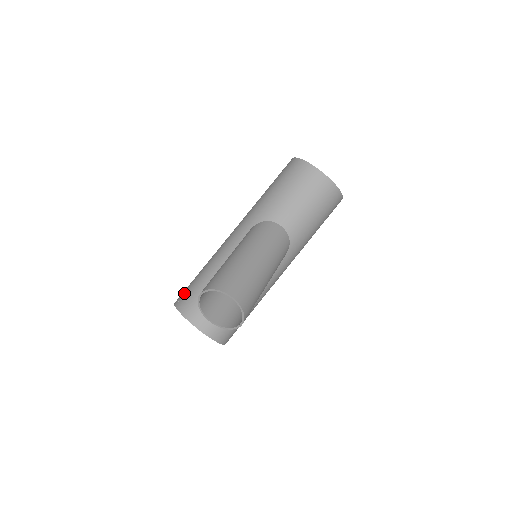
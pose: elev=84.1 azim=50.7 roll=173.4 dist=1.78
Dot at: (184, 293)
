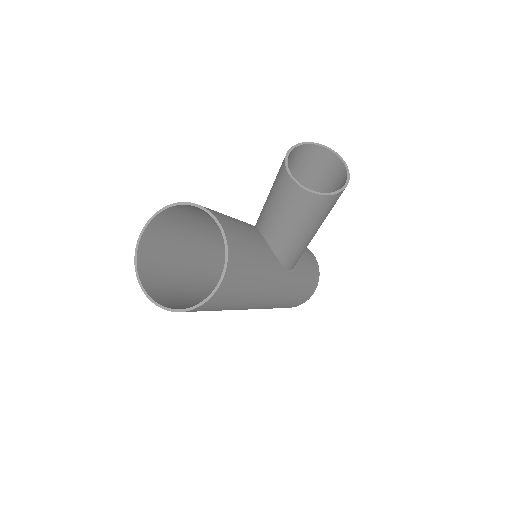
Dot at: occluded
